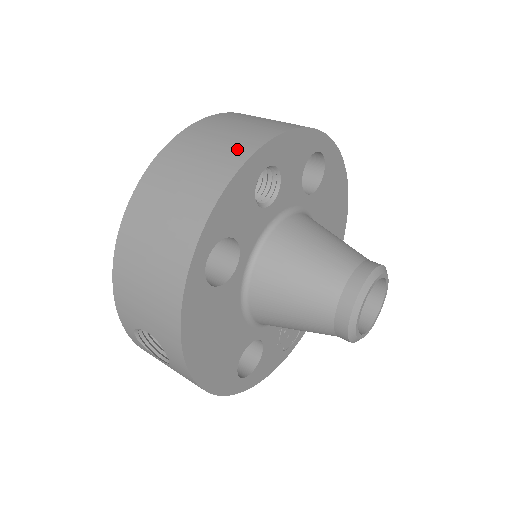
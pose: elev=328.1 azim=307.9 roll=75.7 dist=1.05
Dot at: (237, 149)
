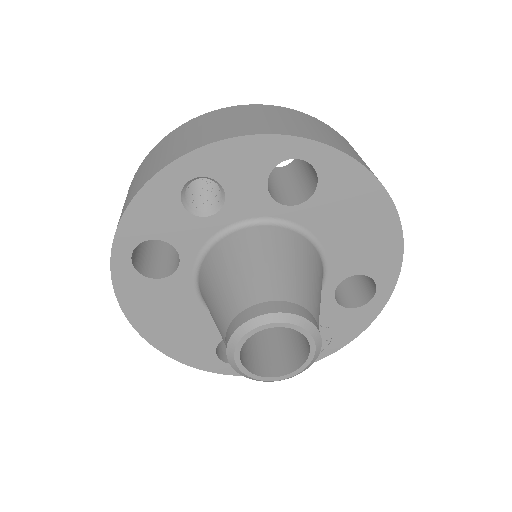
Dot at: (166, 159)
